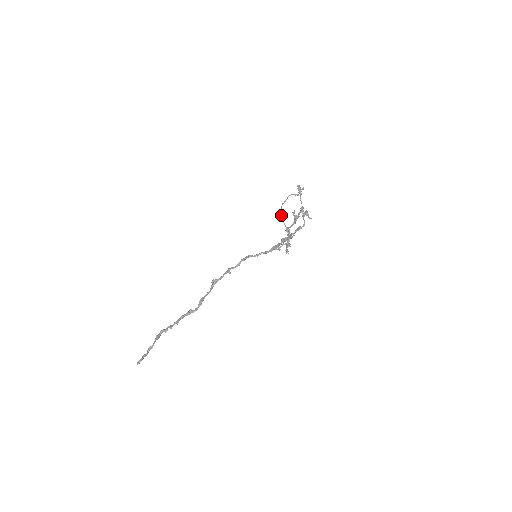
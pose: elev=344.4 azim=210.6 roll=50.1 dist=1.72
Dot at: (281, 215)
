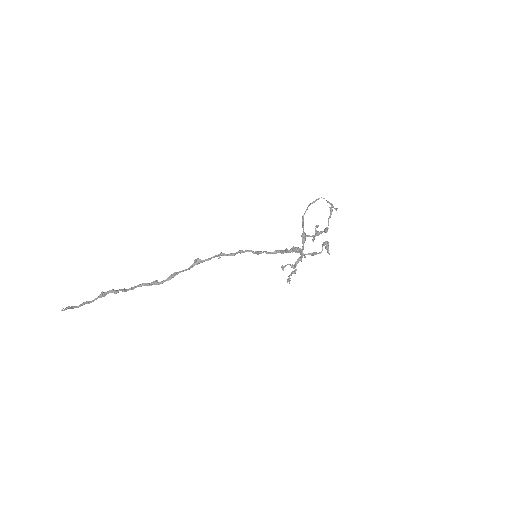
Dot at: occluded
